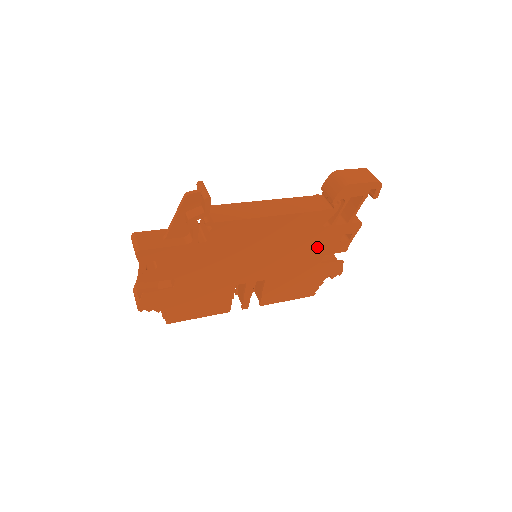
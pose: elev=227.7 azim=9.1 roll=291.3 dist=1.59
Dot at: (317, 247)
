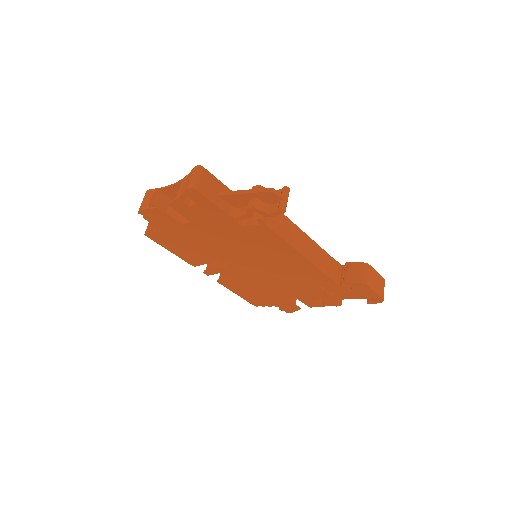
Dot at: (299, 290)
